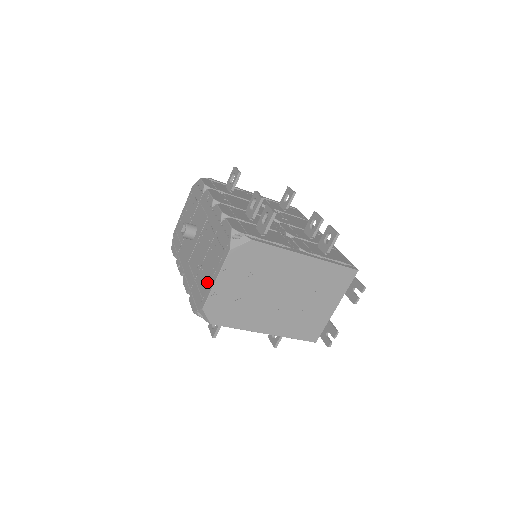
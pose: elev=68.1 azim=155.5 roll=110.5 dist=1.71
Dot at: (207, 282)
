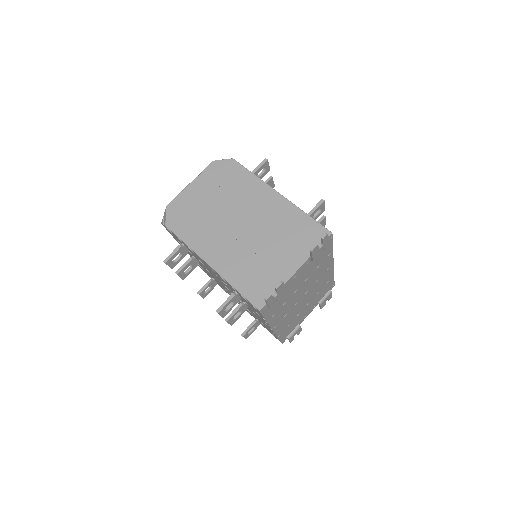
Dot at: occluded
